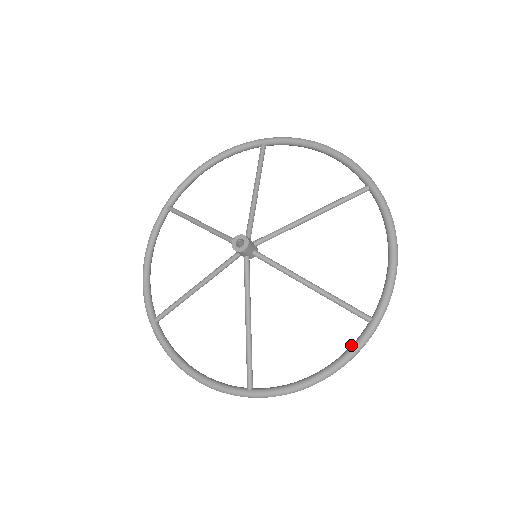
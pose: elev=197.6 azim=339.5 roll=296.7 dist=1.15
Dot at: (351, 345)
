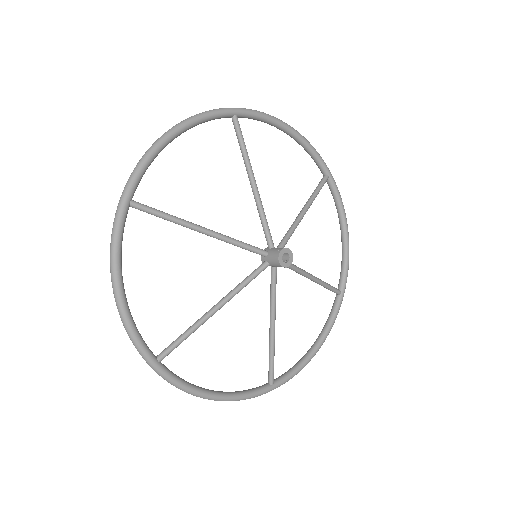
Dot at: (331, 316)
